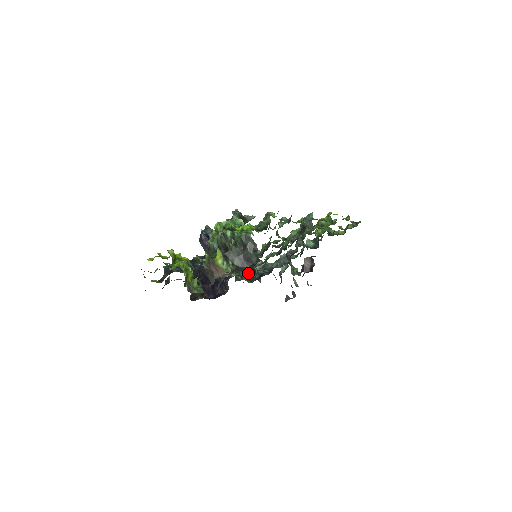
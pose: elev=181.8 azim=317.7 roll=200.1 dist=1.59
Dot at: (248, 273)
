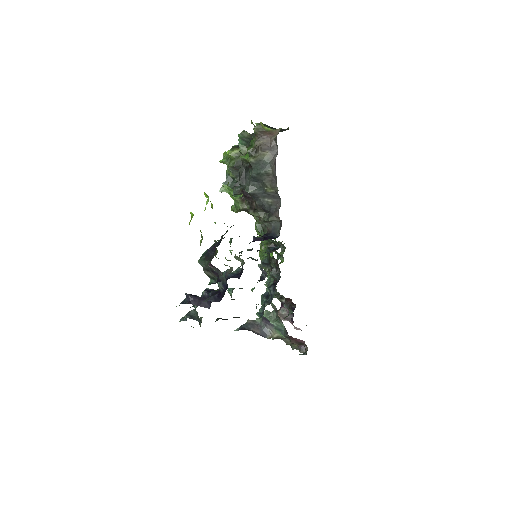
Dot at: occluded
